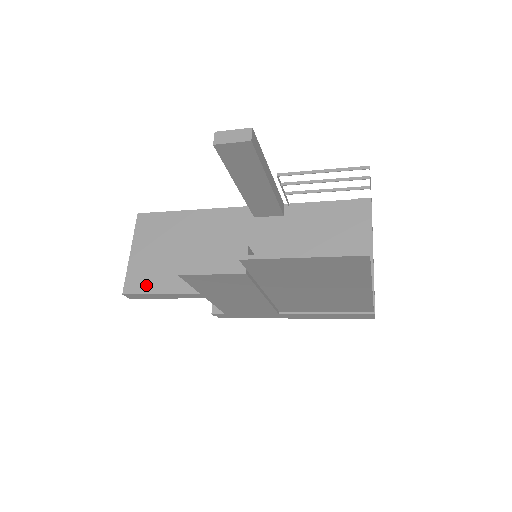
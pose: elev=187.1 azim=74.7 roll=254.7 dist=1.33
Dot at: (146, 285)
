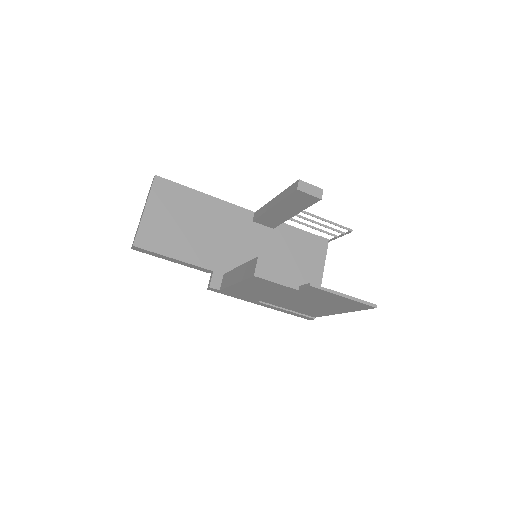
Dot at: (157, 245)
